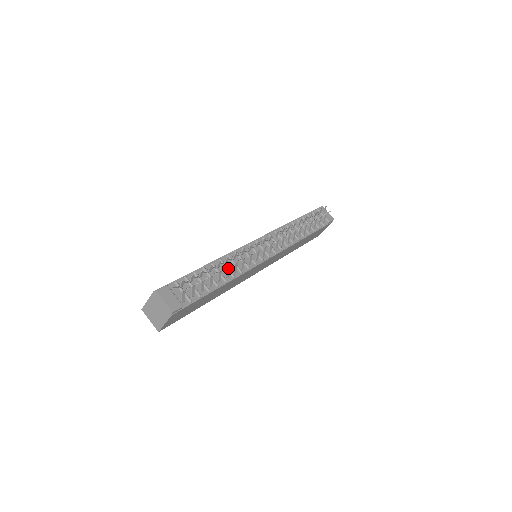
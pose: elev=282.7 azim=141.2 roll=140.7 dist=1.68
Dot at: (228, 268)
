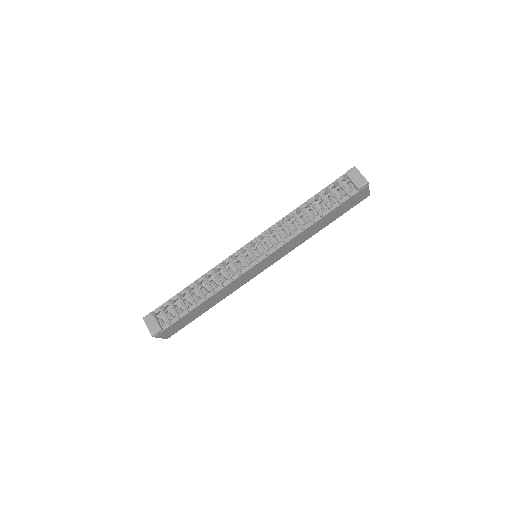
Dot at: (203, 288)
